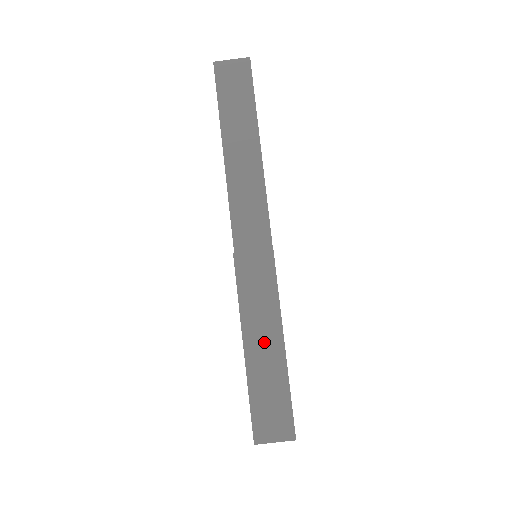
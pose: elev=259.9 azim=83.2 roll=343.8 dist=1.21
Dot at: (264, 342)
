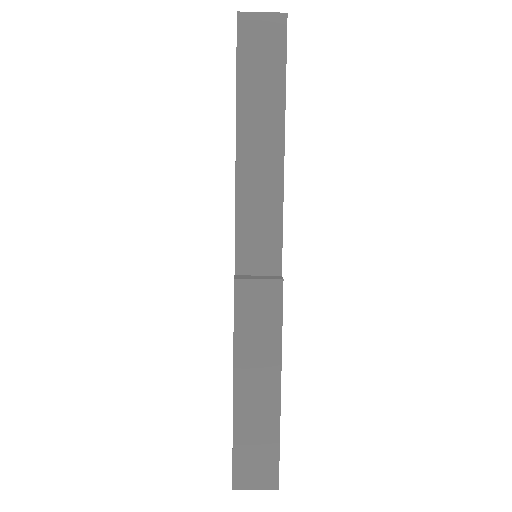
Dot at: (258, 385)
